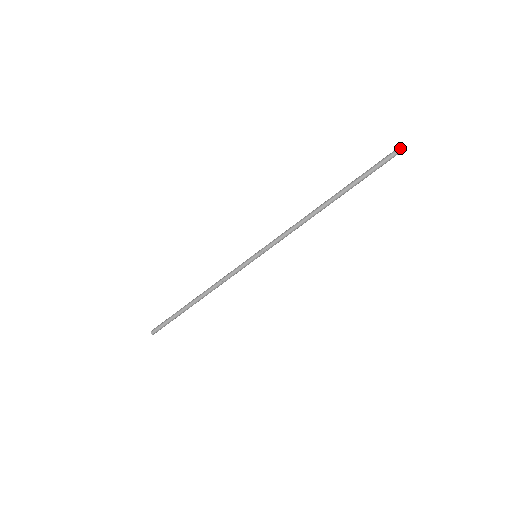
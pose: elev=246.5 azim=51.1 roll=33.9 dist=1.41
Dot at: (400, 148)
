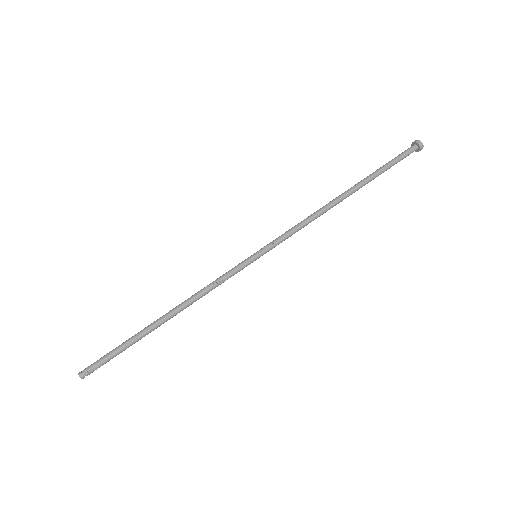
Dot at: (415, 141)
